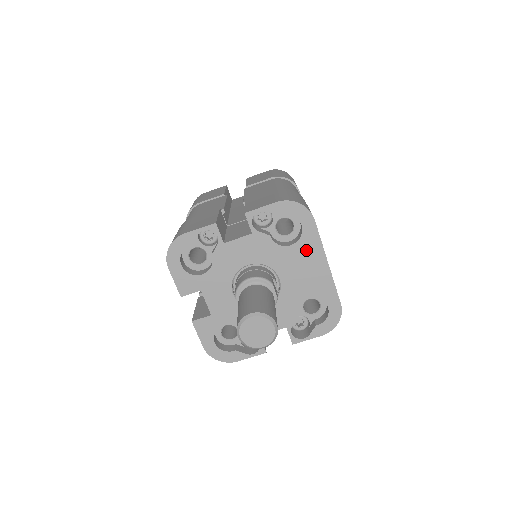
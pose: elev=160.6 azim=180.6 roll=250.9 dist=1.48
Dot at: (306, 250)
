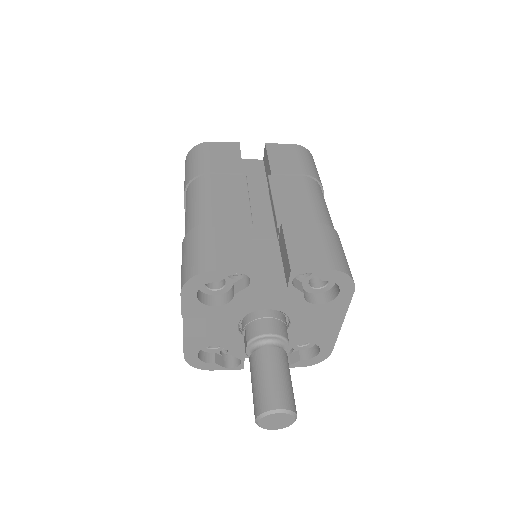
Dot at: (330, 311)
